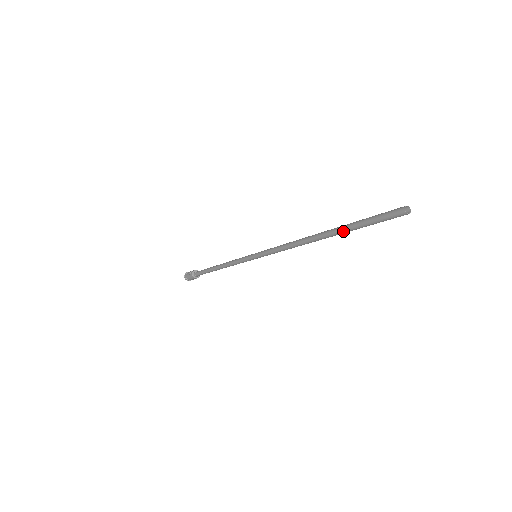
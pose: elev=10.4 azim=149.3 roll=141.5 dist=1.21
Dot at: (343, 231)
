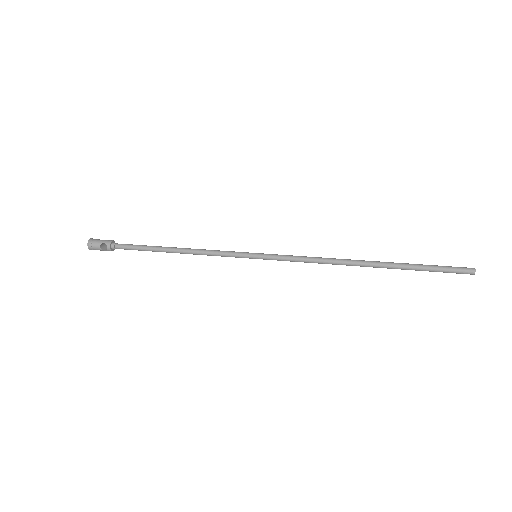
Dot at: (401, 269)
